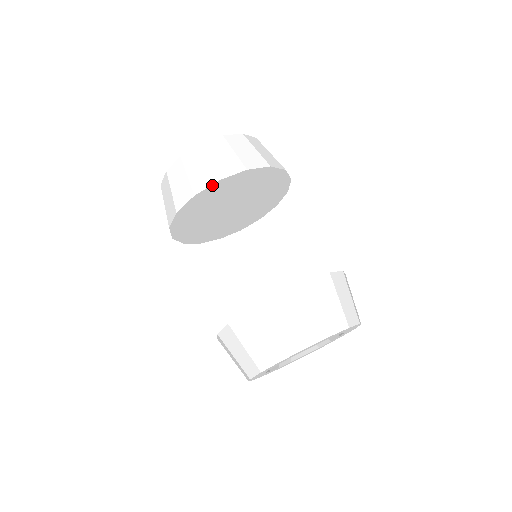
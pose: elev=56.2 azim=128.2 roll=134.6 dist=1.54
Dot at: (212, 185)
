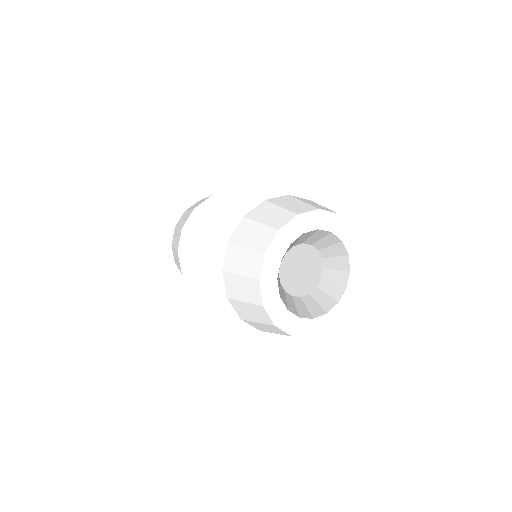
Dot at: (191, 215)
